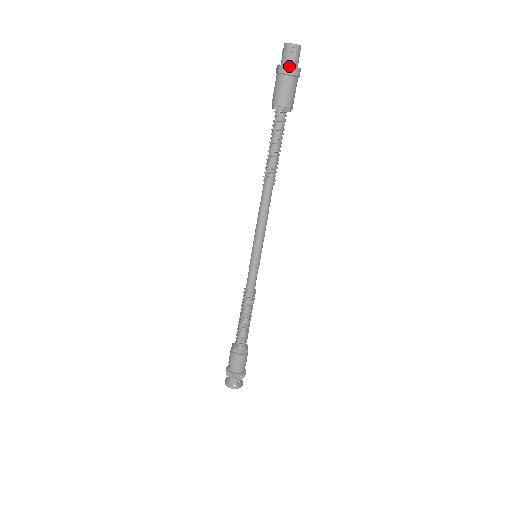
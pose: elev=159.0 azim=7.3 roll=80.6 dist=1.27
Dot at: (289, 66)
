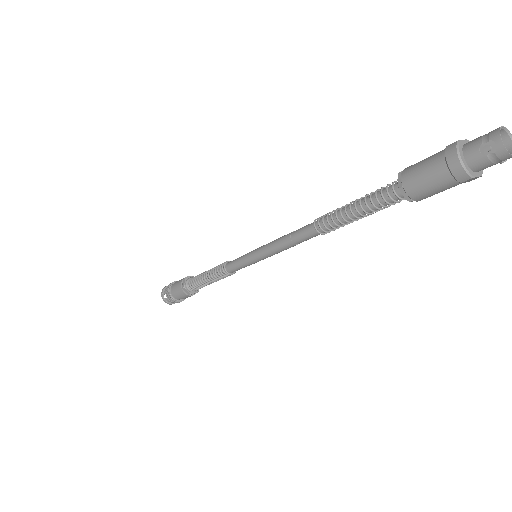
Dot at: (459, 155)
